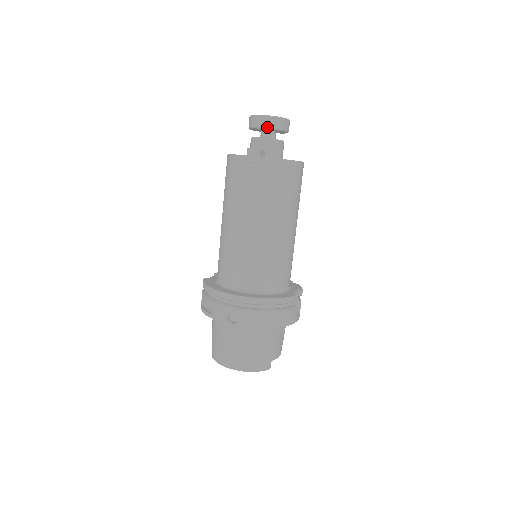
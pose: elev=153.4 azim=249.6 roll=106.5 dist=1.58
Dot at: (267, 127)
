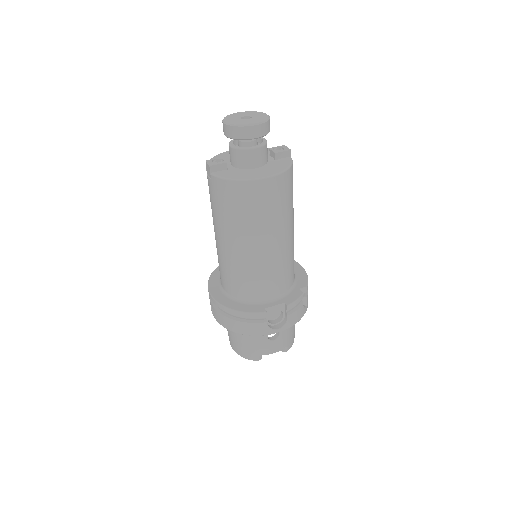
Dot at: (227, 136)
